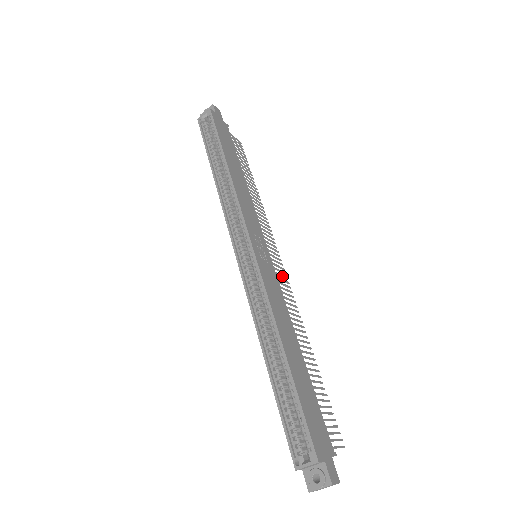
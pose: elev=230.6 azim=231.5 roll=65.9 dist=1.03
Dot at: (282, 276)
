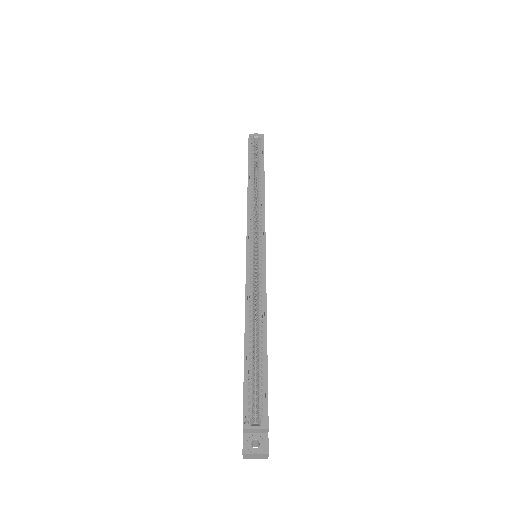
Dot at: occluded
